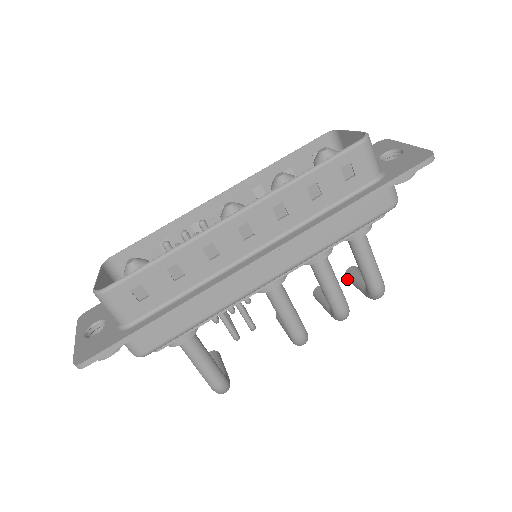
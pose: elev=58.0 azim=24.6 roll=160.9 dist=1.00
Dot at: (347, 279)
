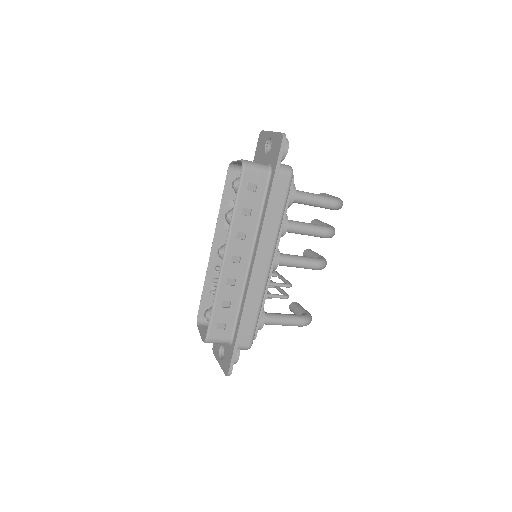
Dot at: occluded
